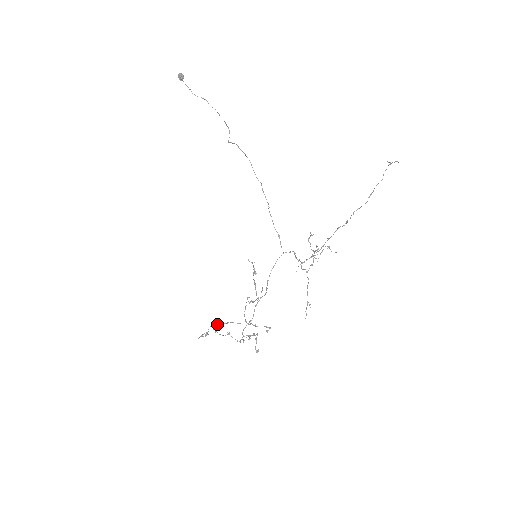
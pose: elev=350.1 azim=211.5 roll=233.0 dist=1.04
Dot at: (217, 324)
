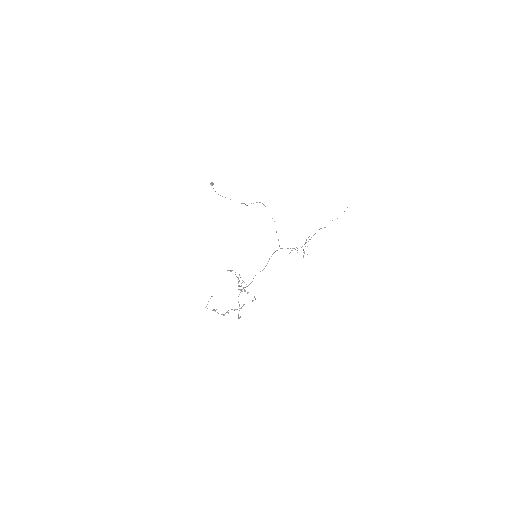
Dot at: (235, 272)
